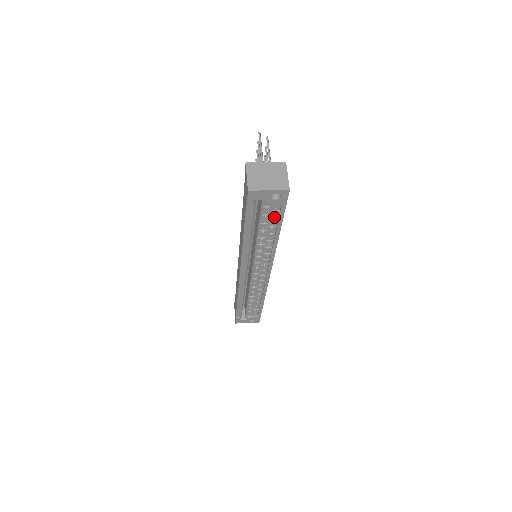
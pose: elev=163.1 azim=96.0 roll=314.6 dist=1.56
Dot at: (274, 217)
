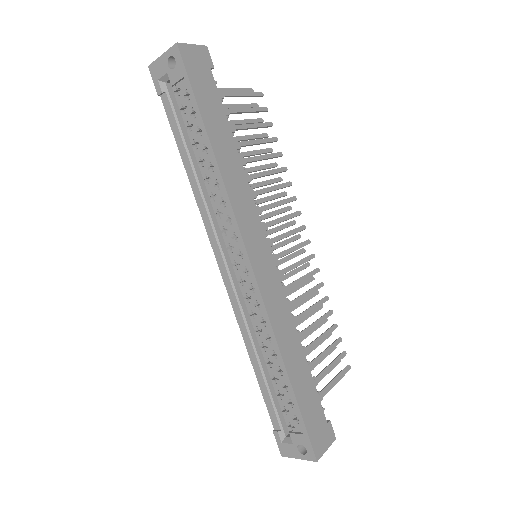
Dot at: (192, 109)
